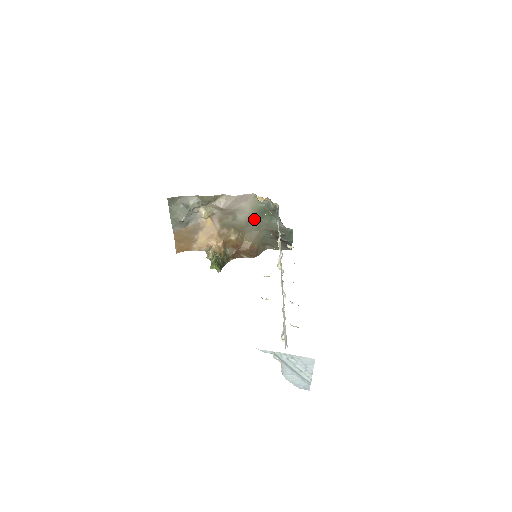
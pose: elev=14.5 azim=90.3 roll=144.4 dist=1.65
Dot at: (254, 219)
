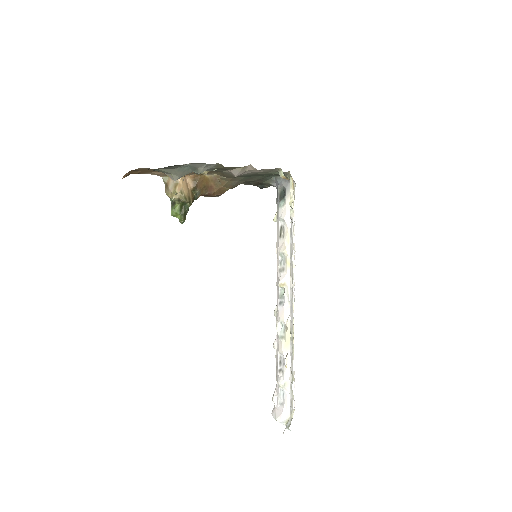
Dot at: (252, 175)
